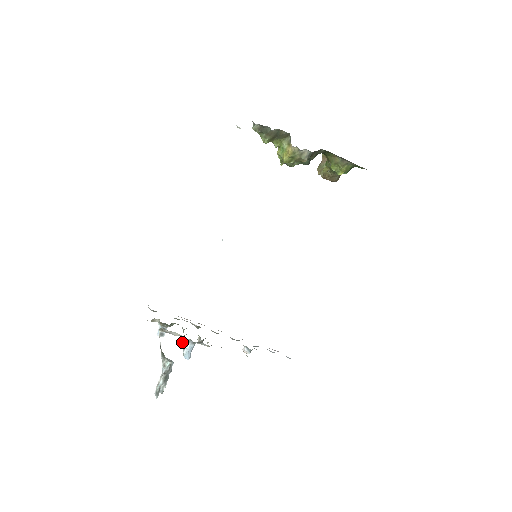
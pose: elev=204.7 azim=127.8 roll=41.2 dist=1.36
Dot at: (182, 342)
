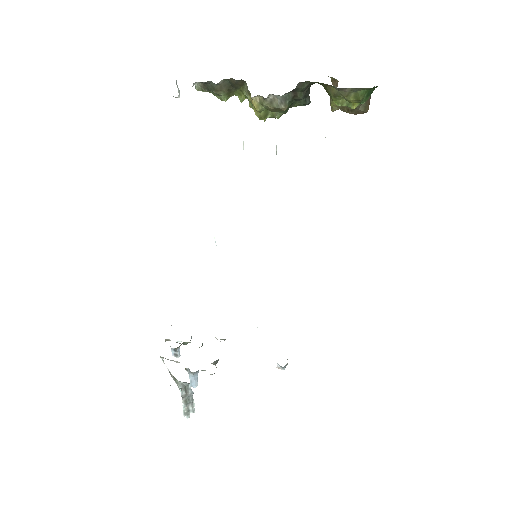
Dot at: (185, 369)
